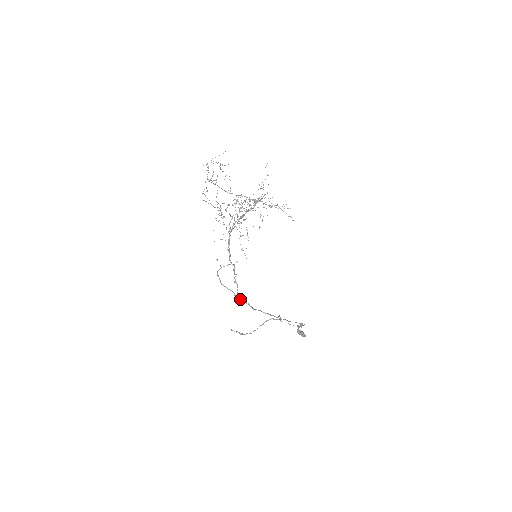
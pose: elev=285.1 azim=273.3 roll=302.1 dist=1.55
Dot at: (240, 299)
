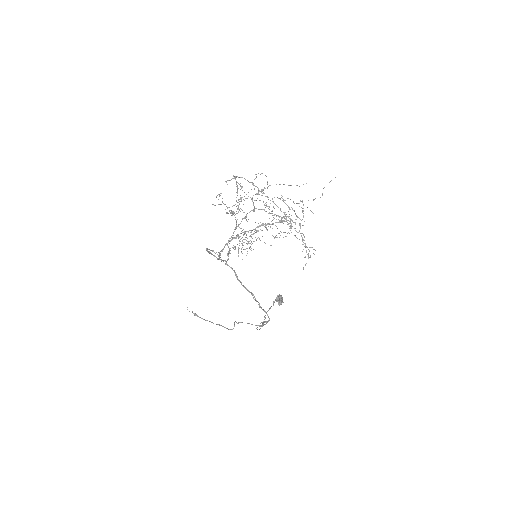
Dot at: (227, 265)
